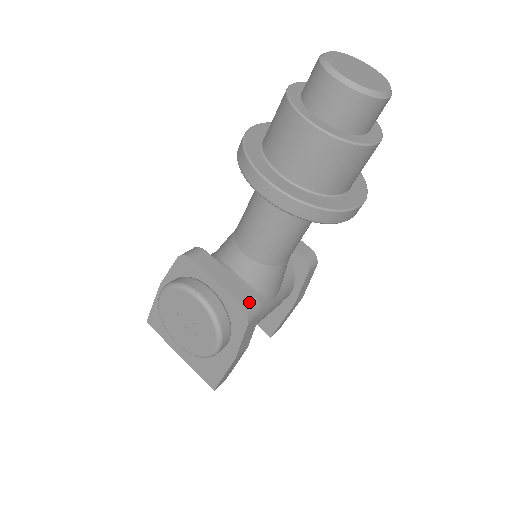
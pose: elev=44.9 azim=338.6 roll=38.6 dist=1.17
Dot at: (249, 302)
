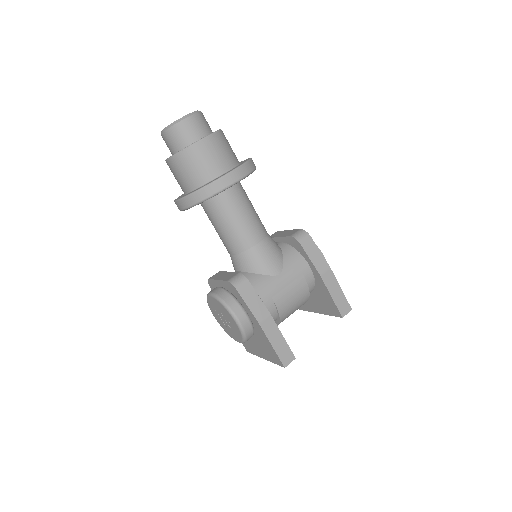
Dot at: (234, 277)
